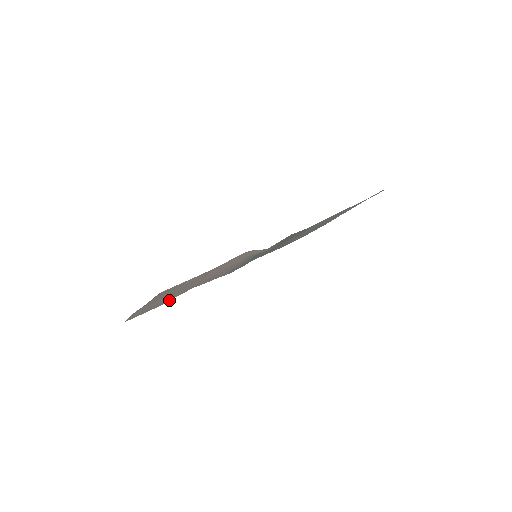
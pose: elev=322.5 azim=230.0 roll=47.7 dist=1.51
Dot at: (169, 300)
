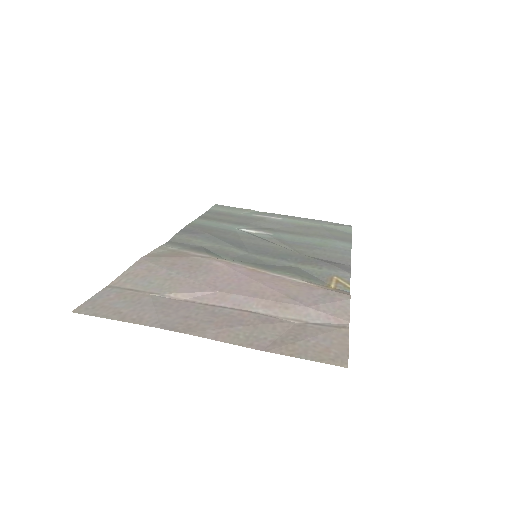
Dot at: (124, 277)
